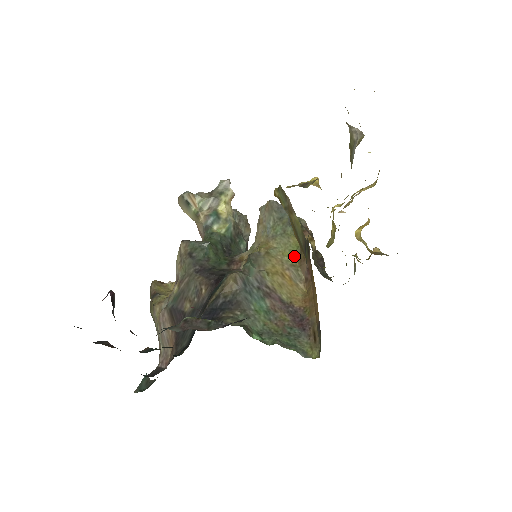
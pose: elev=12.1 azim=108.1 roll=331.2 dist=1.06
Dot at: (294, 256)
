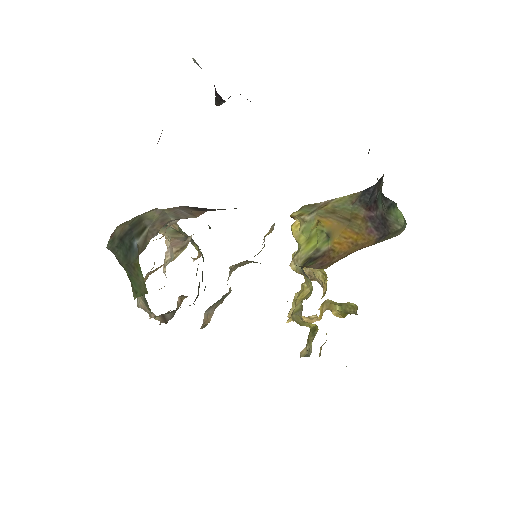
Dot at: (296, 265)
